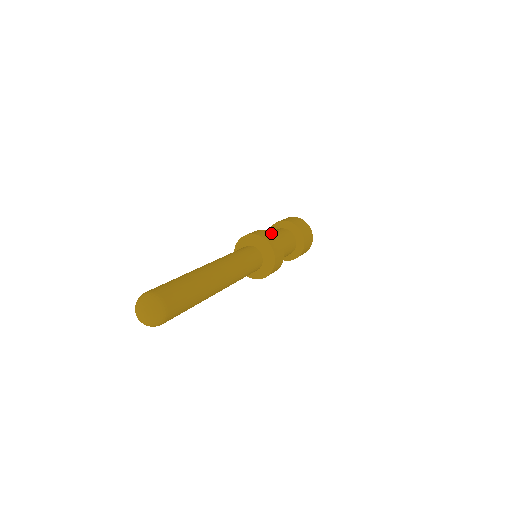
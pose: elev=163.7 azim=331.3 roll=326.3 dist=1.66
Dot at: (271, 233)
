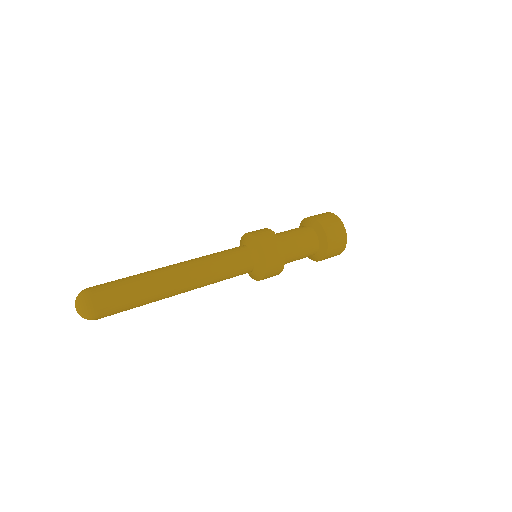
Dot at: (279, 243)
